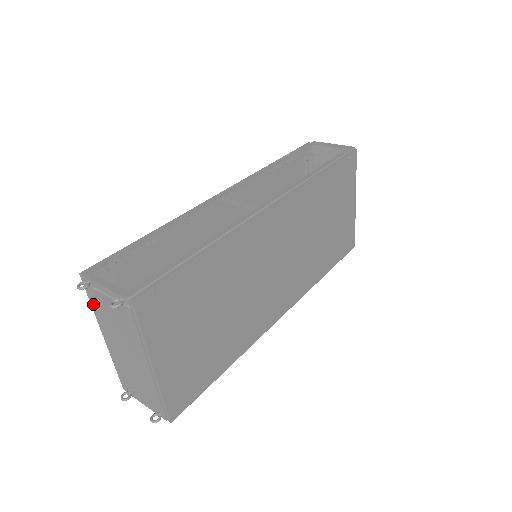
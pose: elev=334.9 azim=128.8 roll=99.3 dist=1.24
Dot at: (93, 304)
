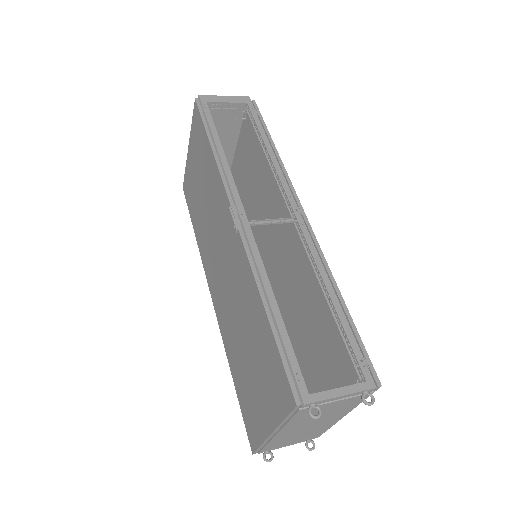
Dot at: (296, 418)
